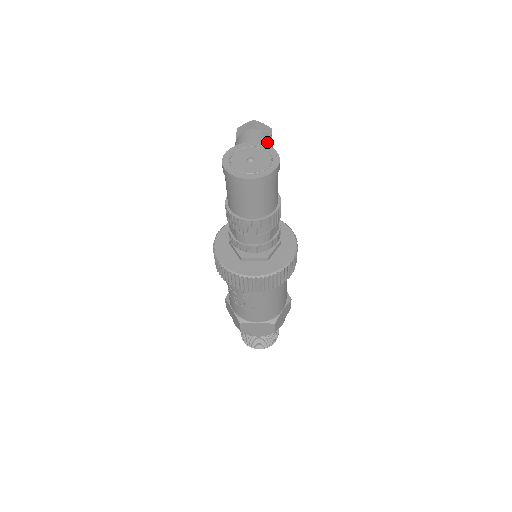
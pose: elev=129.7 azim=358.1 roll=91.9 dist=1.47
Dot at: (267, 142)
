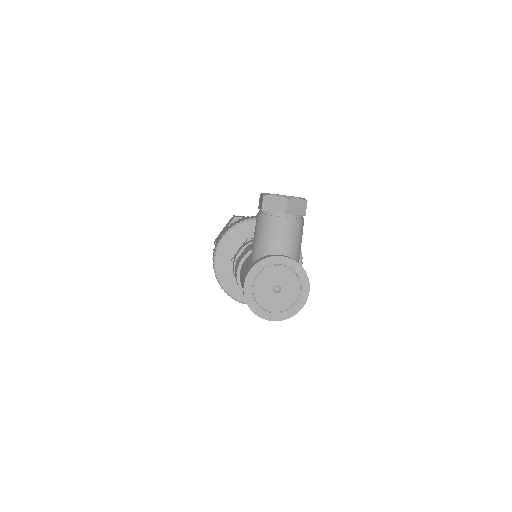
Dot at: (298, 236)
